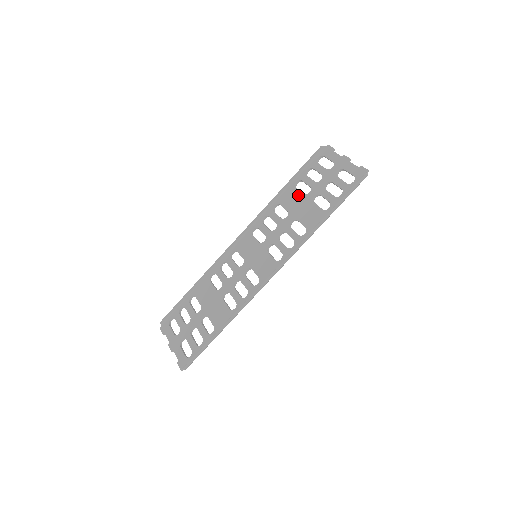
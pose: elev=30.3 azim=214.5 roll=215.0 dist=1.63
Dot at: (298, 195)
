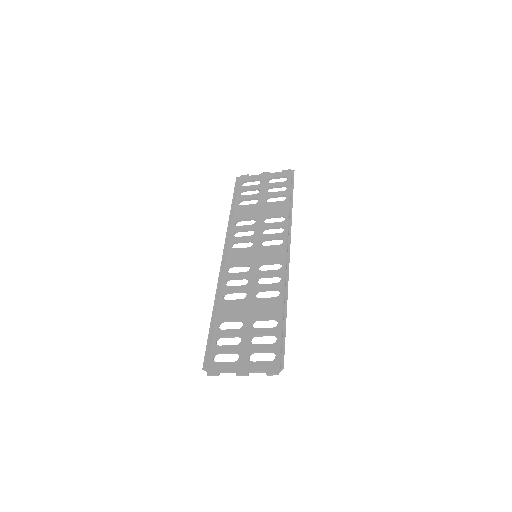
Dot at: (250, 207)
